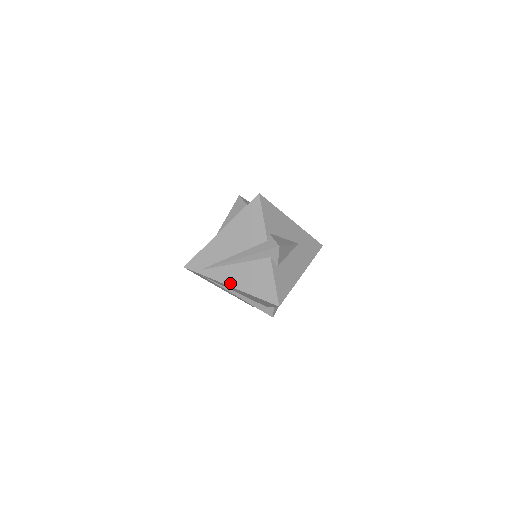
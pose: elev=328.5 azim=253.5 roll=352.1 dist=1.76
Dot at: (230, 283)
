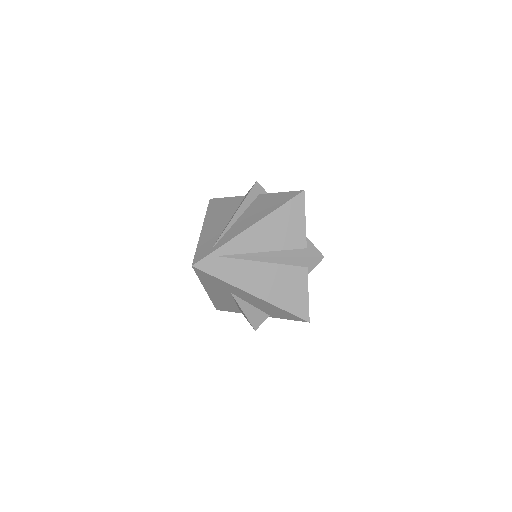
Dot at: (248, 226)
